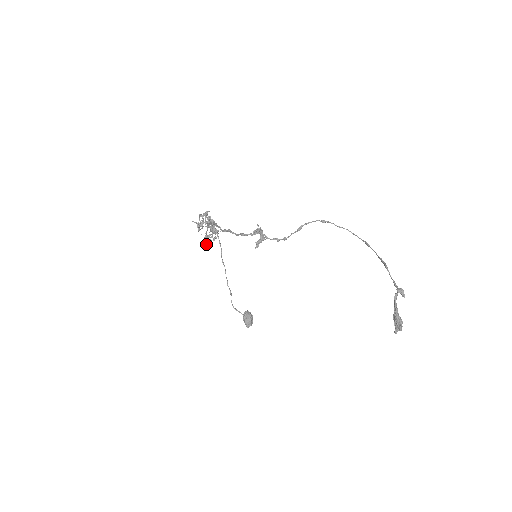
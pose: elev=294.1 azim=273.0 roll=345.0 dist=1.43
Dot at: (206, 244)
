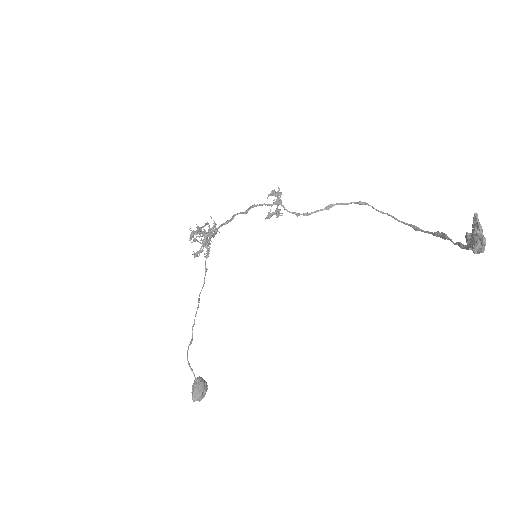
Dot at: (196, 239)
